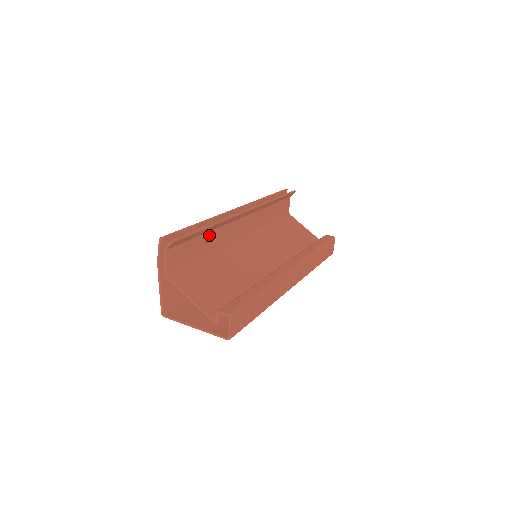
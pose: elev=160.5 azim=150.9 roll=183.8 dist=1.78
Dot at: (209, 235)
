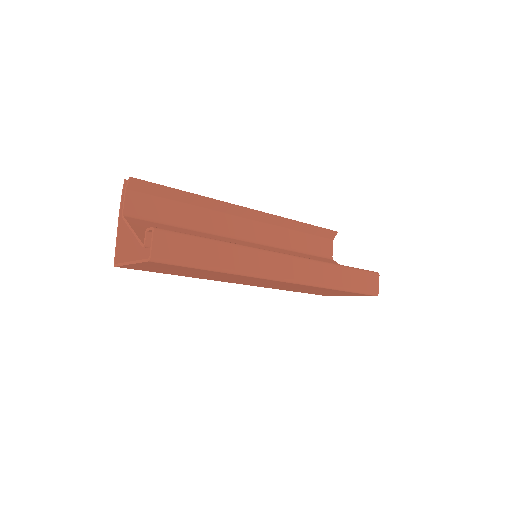
Dot at: (193, 209)
